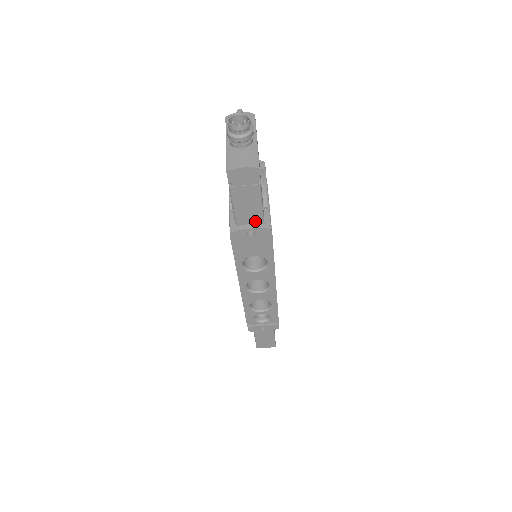
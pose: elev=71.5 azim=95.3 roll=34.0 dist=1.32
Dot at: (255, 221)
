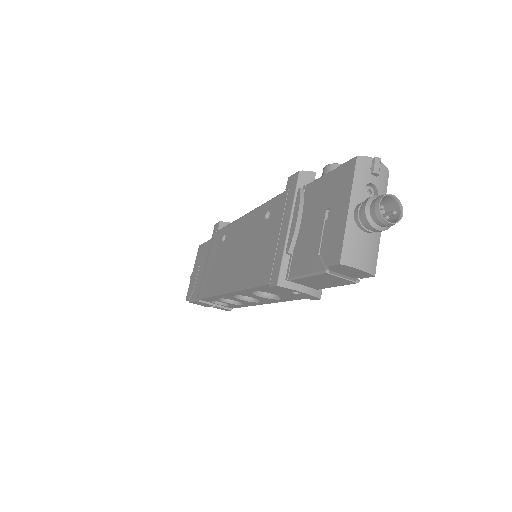
Dot at: (311, 286)
